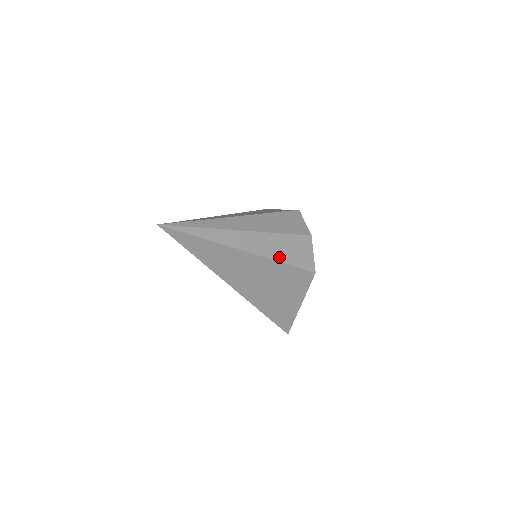
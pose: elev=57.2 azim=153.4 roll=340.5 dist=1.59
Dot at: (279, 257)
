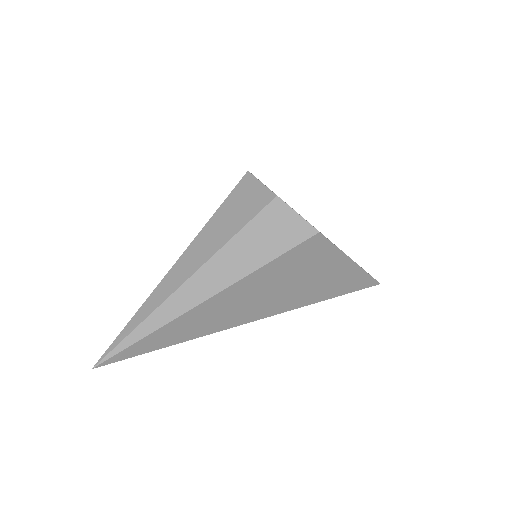
Dot at: (255, 263)
